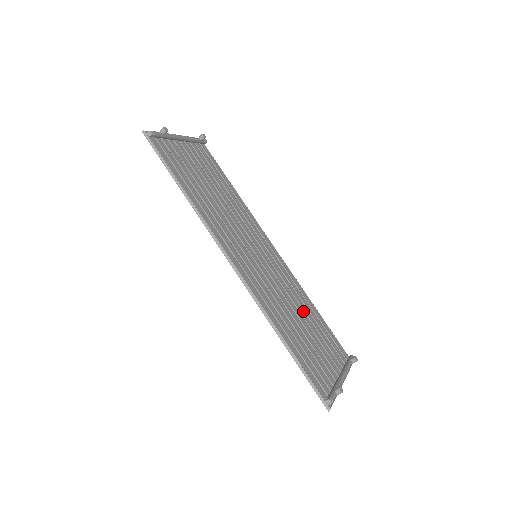
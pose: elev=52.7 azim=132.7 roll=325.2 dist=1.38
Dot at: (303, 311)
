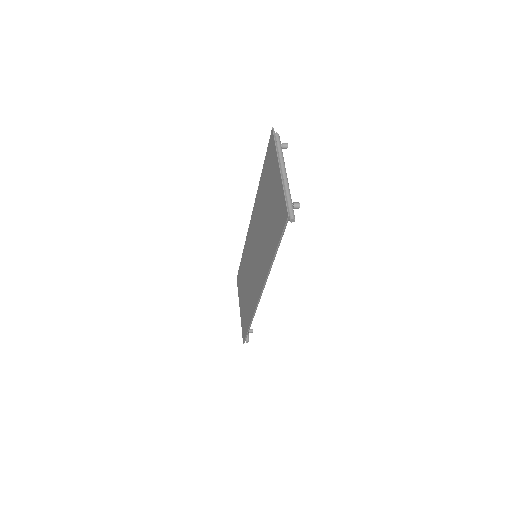
Dot at: occluded
